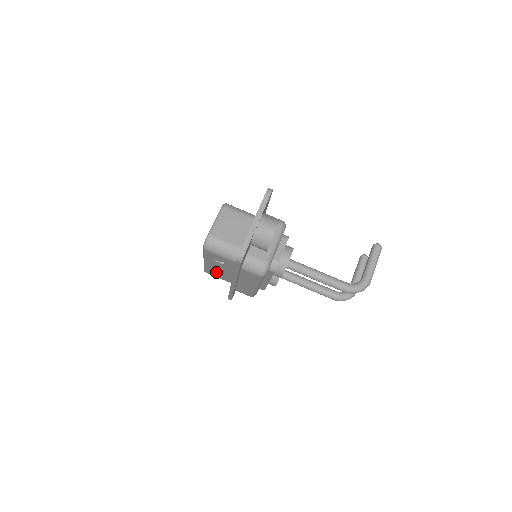
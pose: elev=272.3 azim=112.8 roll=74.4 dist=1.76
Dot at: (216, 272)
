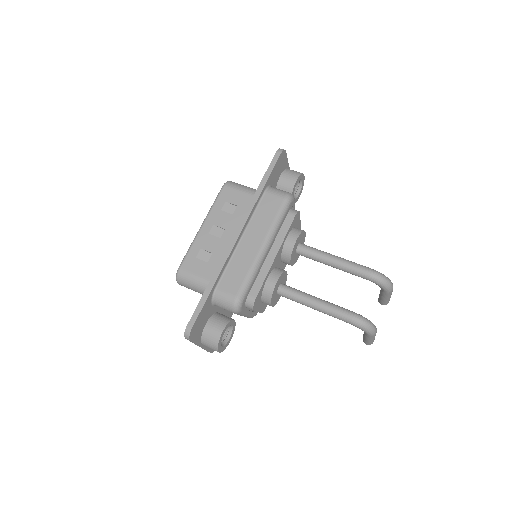
Dot at: (201, 258)
